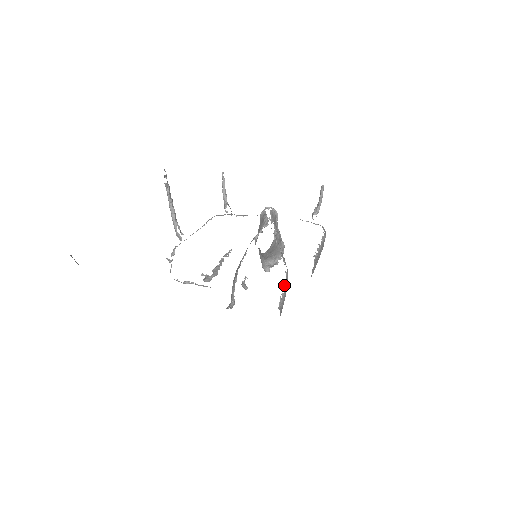
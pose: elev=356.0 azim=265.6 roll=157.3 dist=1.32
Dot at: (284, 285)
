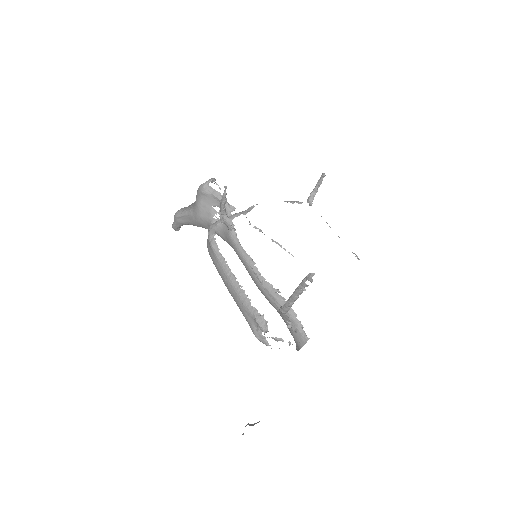
Dot at: occluded
